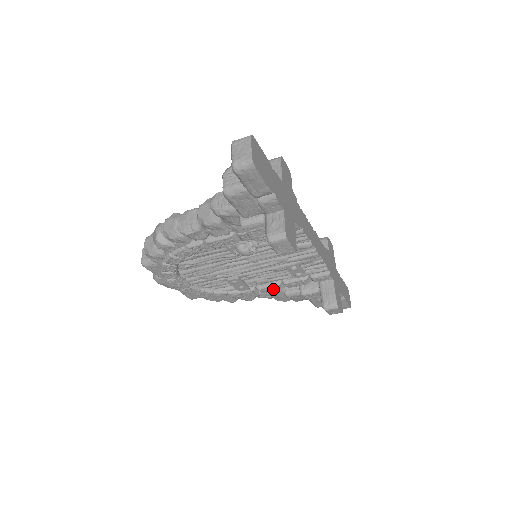
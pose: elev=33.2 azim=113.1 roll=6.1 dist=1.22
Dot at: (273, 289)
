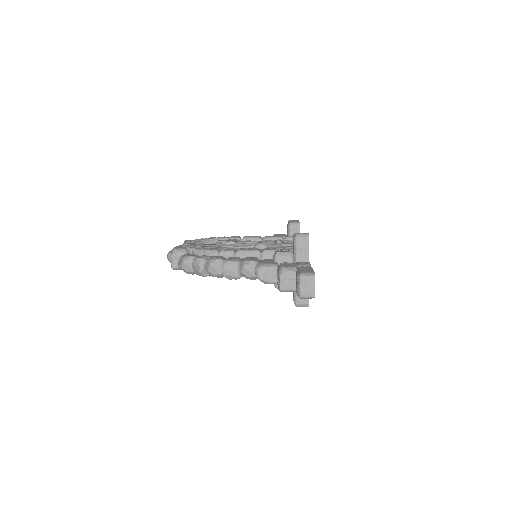
Dot at: occluded
